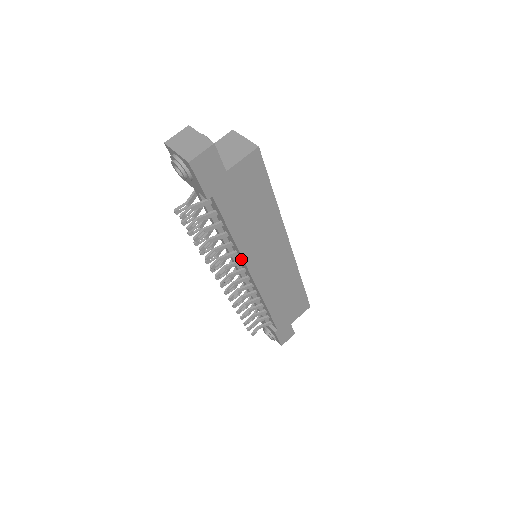
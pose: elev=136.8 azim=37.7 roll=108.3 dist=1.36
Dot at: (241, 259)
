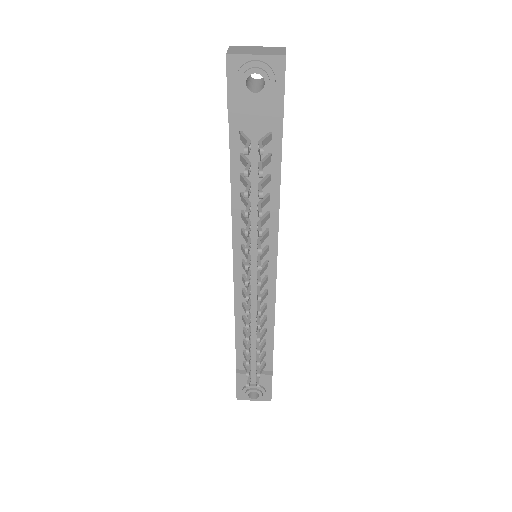
Dot at: (271, 241)
